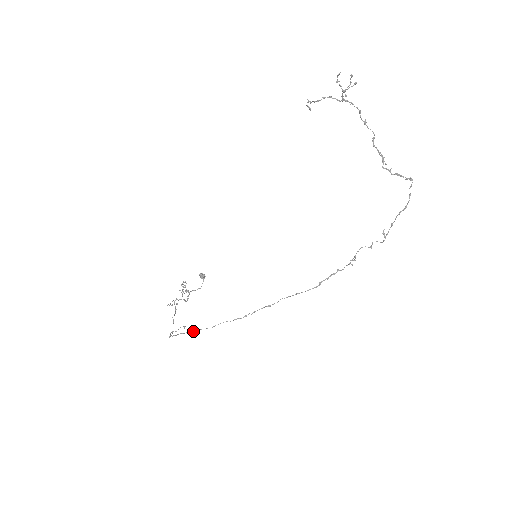
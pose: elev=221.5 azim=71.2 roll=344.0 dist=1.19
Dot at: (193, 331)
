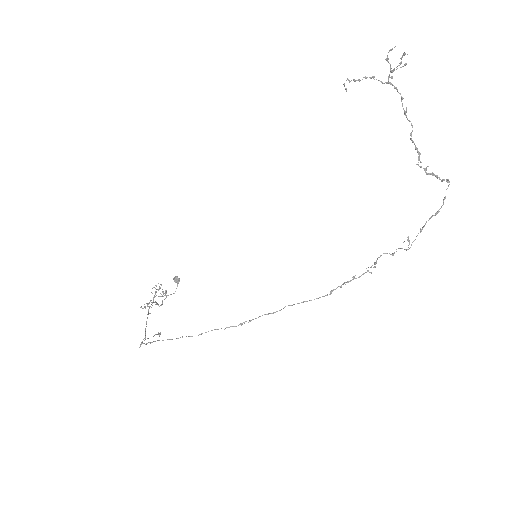
Dot at: occluded
